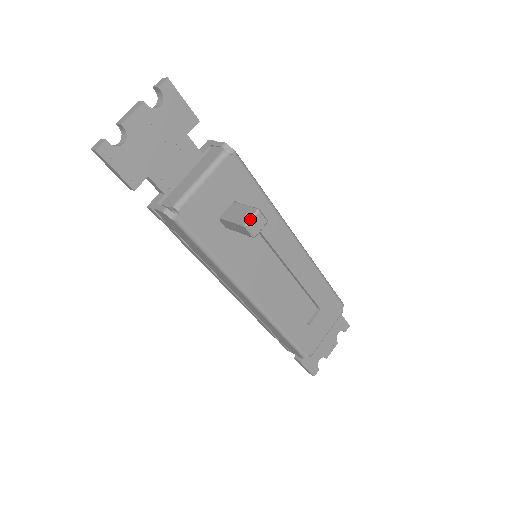
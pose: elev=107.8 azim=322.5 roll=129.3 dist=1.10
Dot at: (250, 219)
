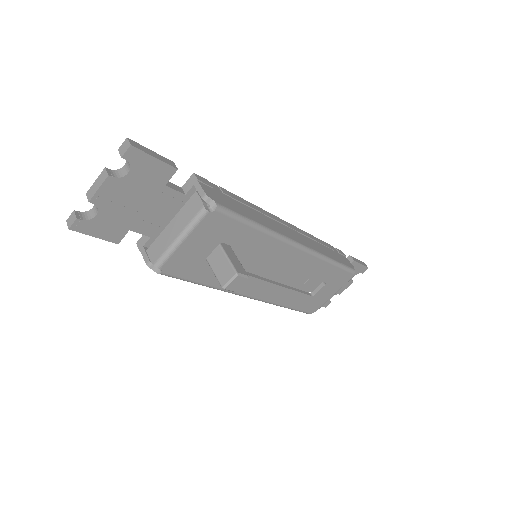
Dot at: (228, 283)
